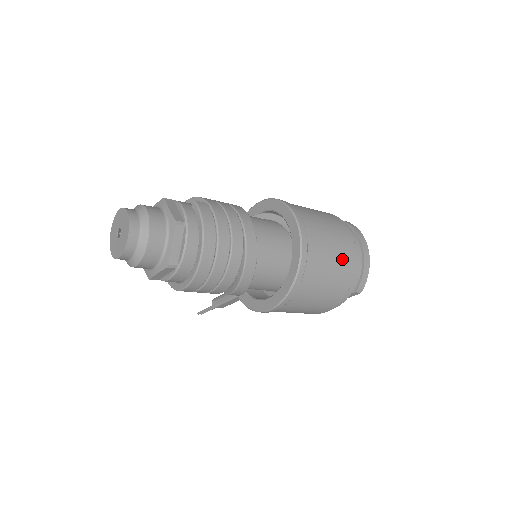
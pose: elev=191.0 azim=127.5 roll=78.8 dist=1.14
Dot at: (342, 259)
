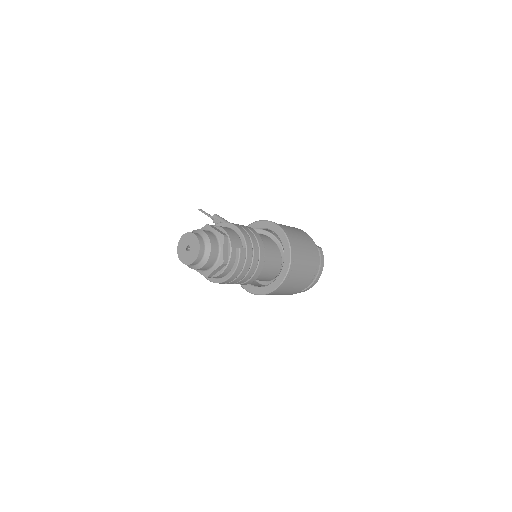
Dot at: (301, 285)
